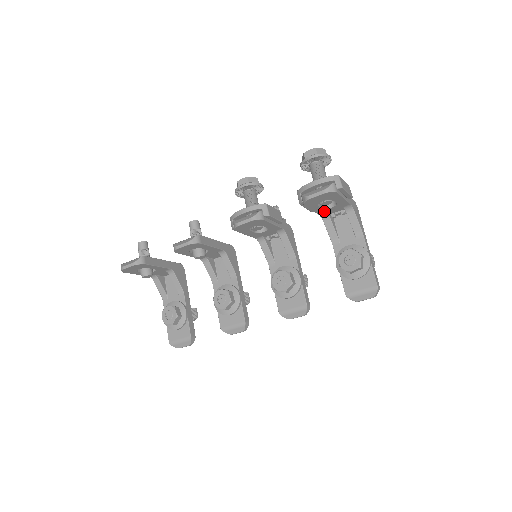
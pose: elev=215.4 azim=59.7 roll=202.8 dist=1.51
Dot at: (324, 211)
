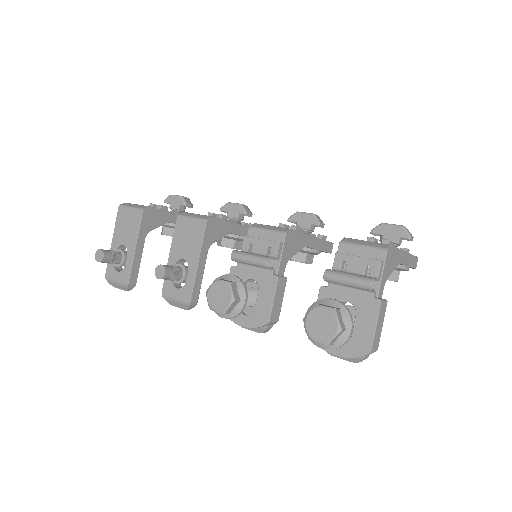
Dot at: occluded
